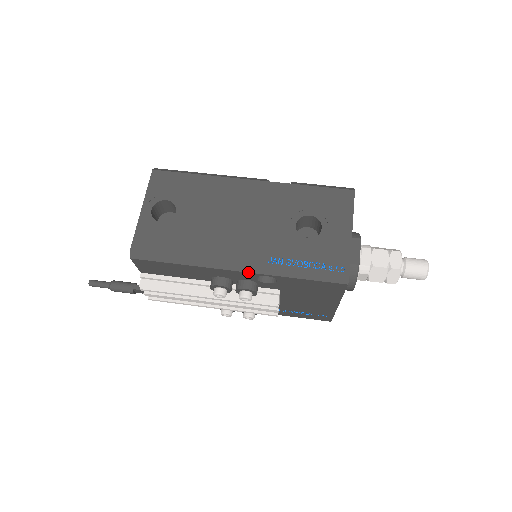
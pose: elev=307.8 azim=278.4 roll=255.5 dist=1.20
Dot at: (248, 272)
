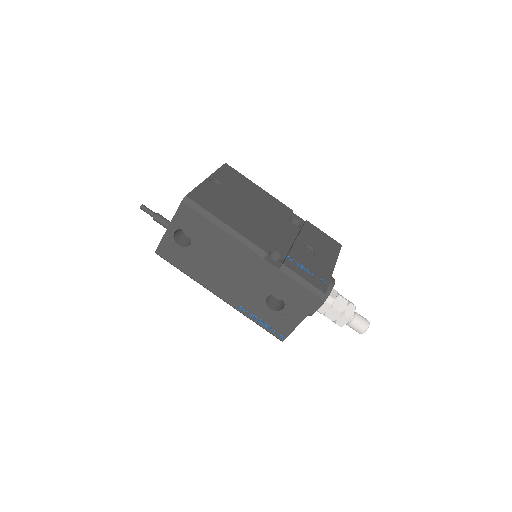
Dot at: occluded
